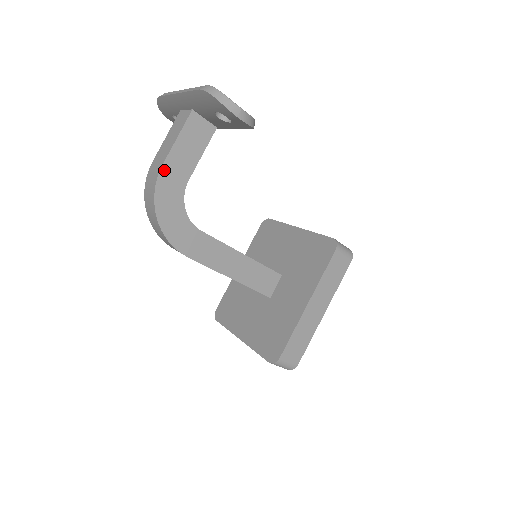
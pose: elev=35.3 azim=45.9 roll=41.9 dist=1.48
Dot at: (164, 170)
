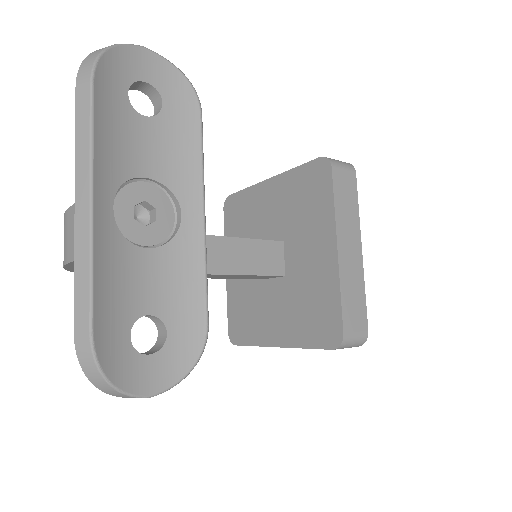
Dot at: (73, 264)
